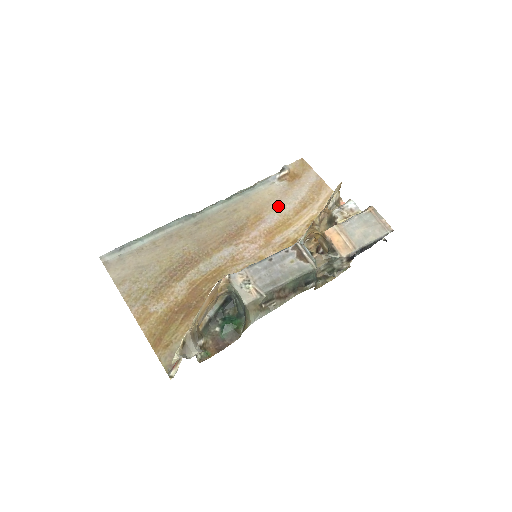
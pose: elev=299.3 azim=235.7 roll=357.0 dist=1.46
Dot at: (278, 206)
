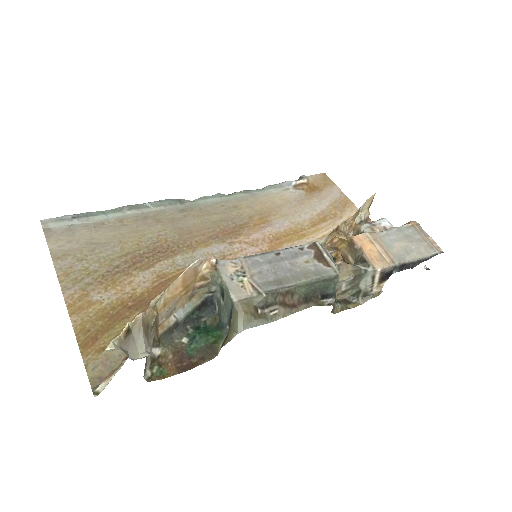
Dot at: (291, 213)
